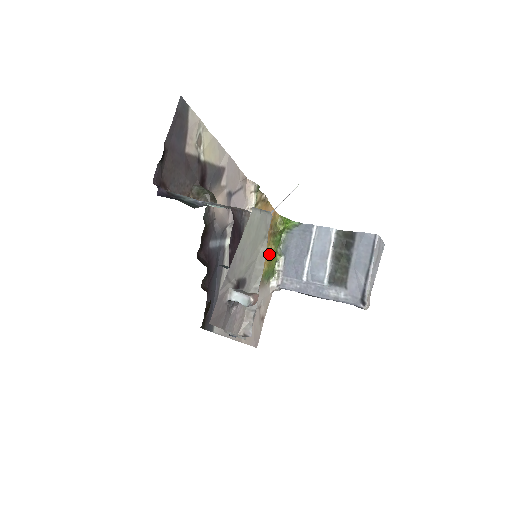
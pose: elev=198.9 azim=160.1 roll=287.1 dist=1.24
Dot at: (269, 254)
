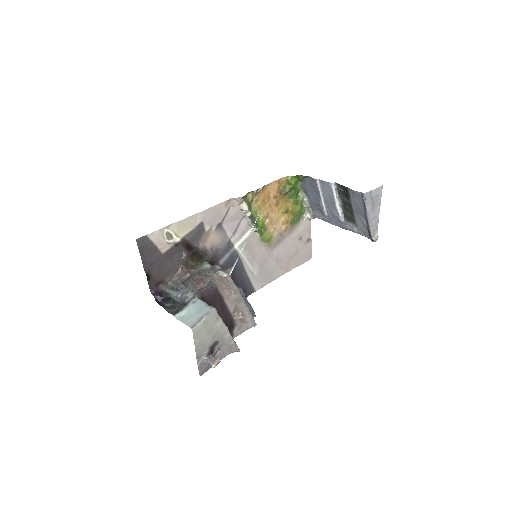
Dot at: (291, 205)
